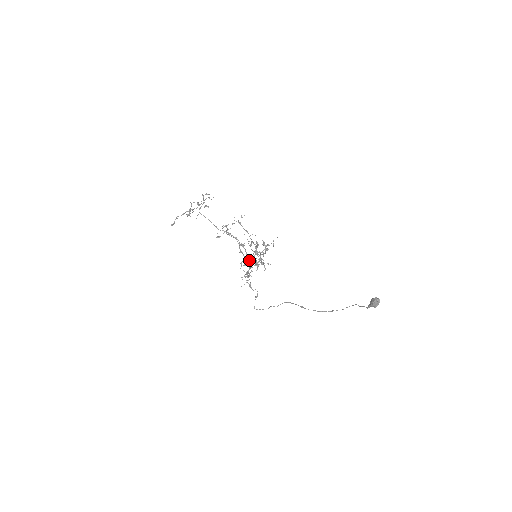
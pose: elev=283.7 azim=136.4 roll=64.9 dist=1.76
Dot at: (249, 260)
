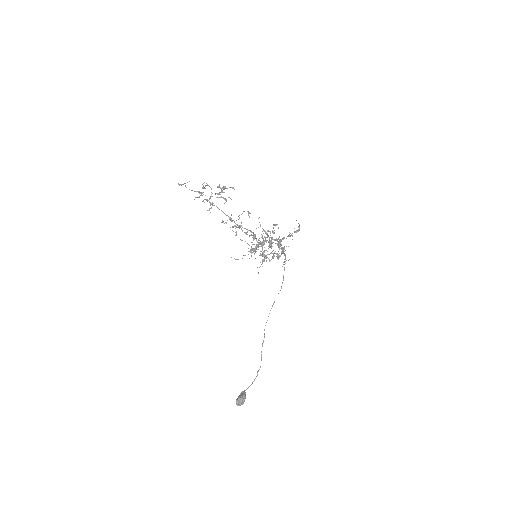
Dot at: (261, 244)
